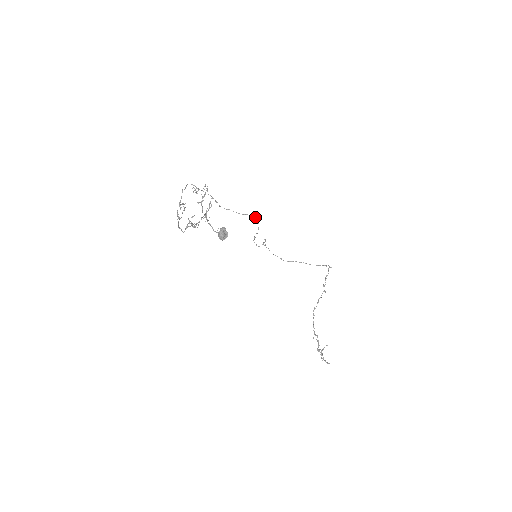
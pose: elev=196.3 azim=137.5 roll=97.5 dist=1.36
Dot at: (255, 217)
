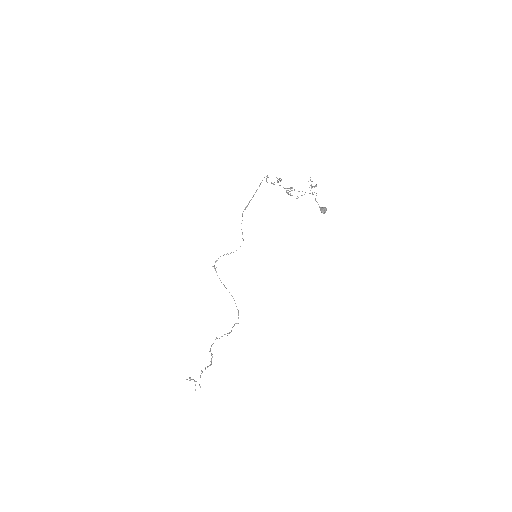
Dot at: occluded
